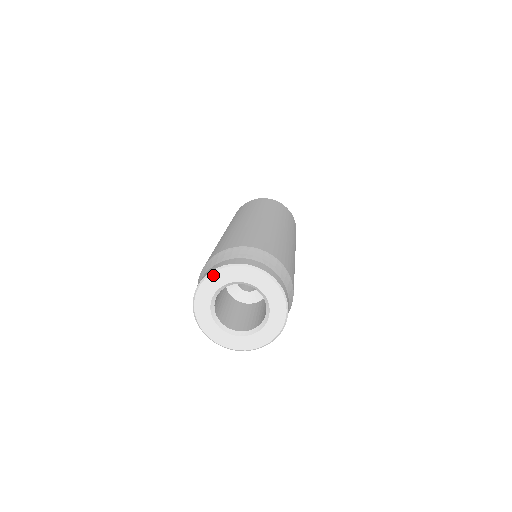
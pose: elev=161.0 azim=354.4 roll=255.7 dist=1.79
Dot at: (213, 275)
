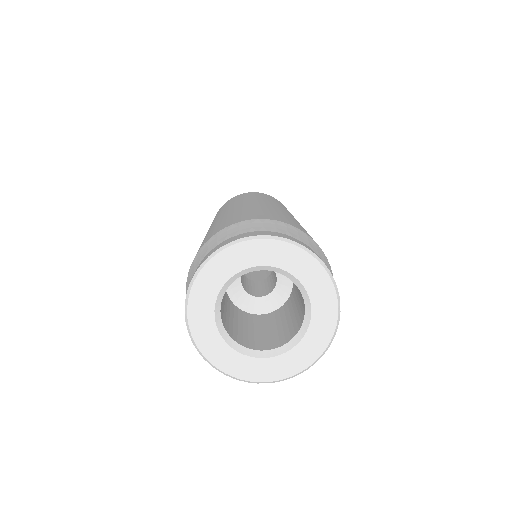
Dot at: (216, 259)
